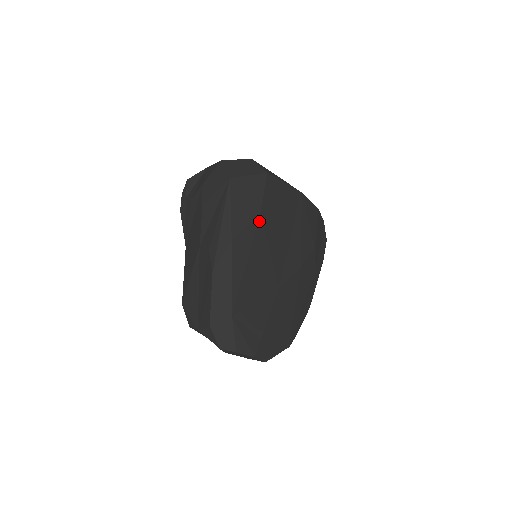
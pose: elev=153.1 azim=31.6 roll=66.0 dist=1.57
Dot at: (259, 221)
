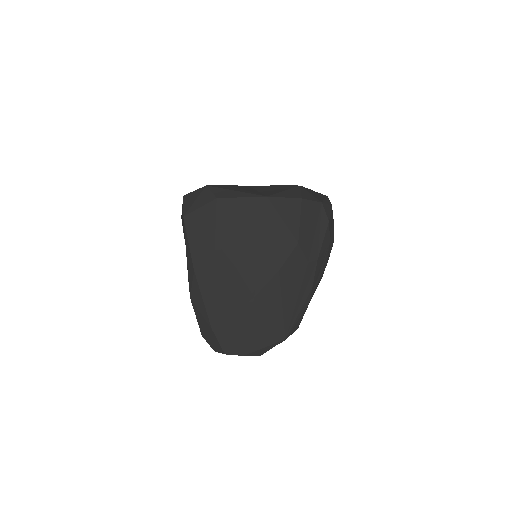
Dot at: (216, 247)
